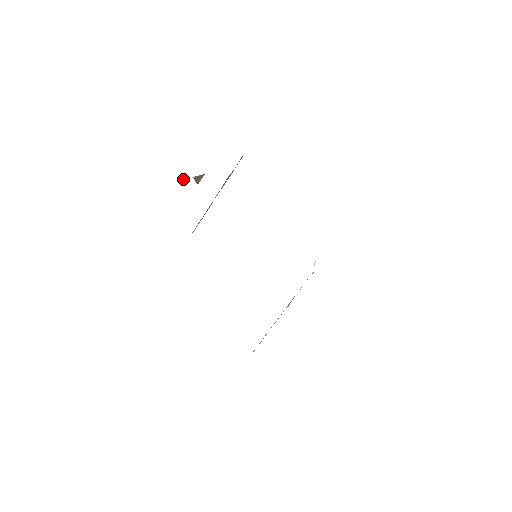
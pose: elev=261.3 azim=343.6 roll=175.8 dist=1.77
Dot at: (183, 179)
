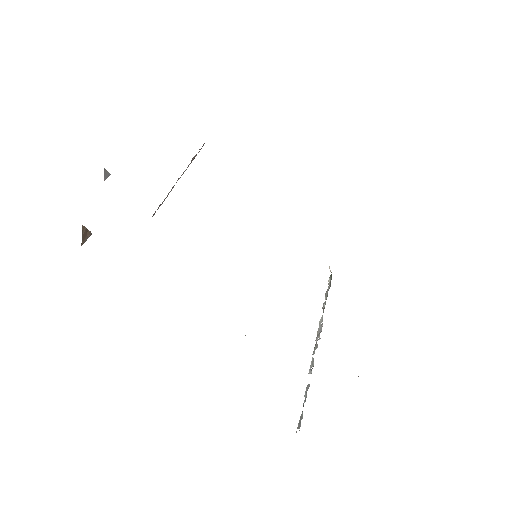
Dot at: (104, 176)
